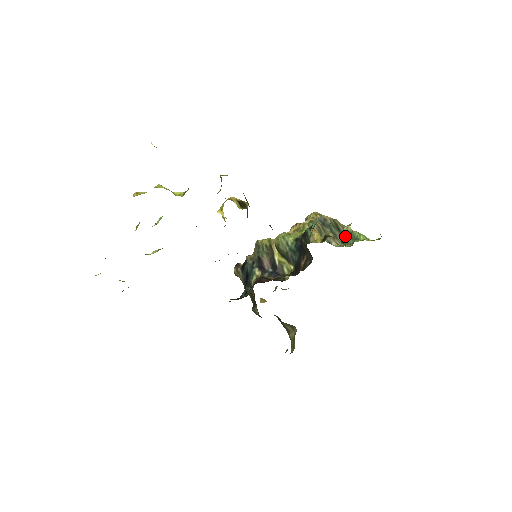
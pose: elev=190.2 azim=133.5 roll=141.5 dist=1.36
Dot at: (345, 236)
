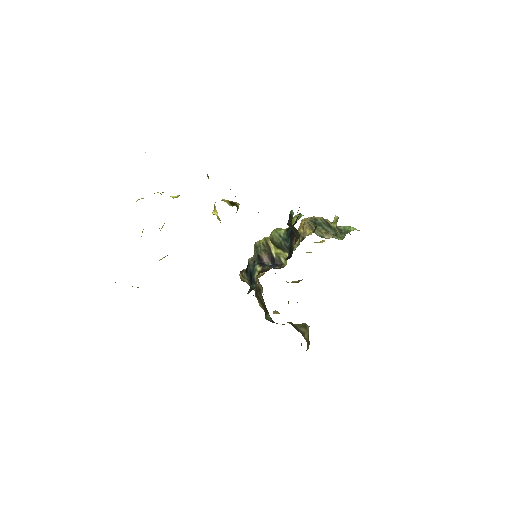
Dot at: (333, 225)
